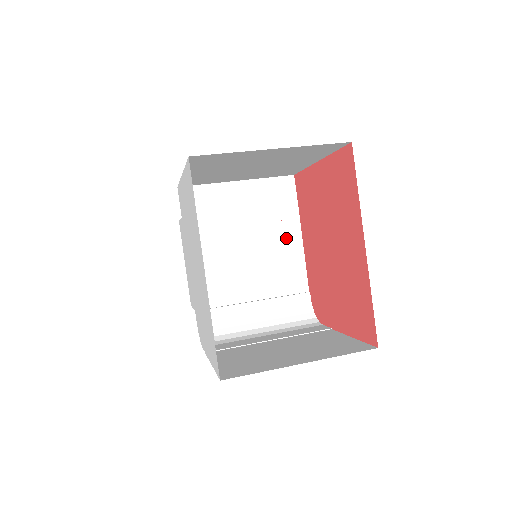
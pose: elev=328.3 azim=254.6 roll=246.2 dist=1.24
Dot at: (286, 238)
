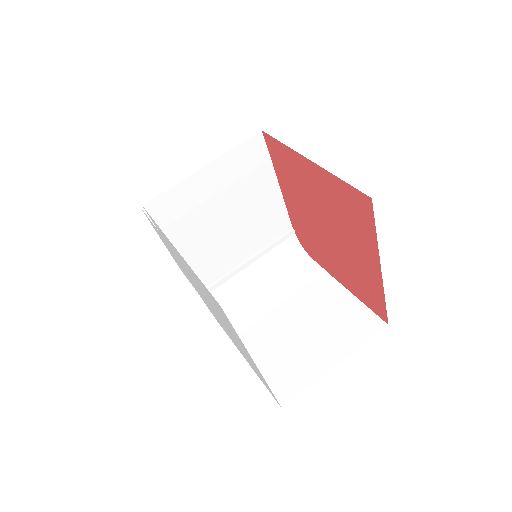
Dot at: (265, 196)
